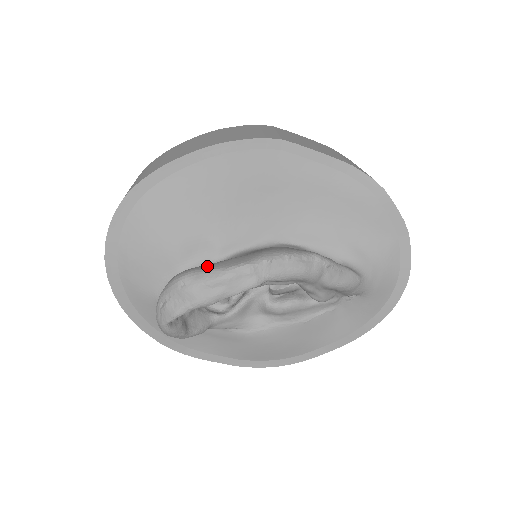
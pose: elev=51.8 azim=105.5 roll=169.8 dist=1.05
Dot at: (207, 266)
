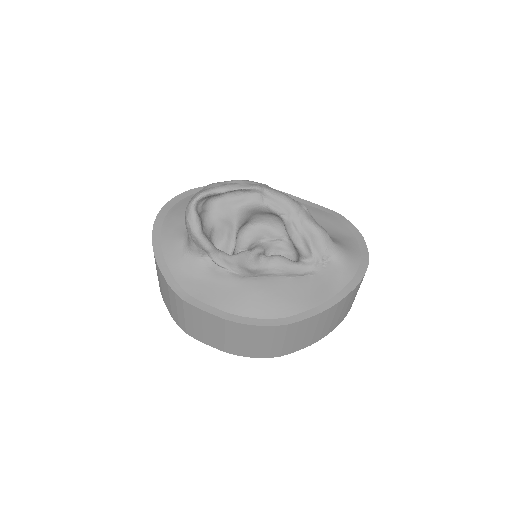
Dot at: occluded
